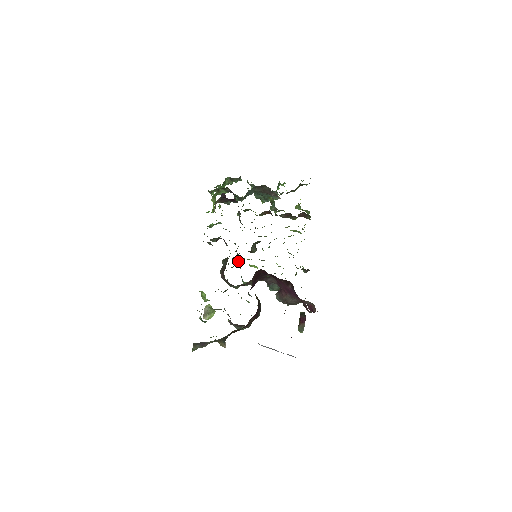
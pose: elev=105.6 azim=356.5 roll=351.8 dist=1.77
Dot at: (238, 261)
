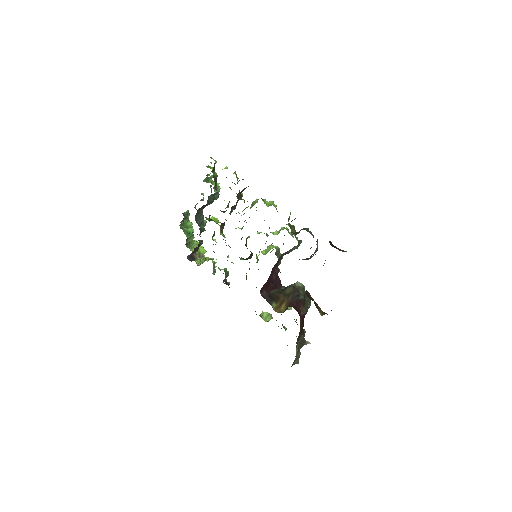
Dot at: occluded
